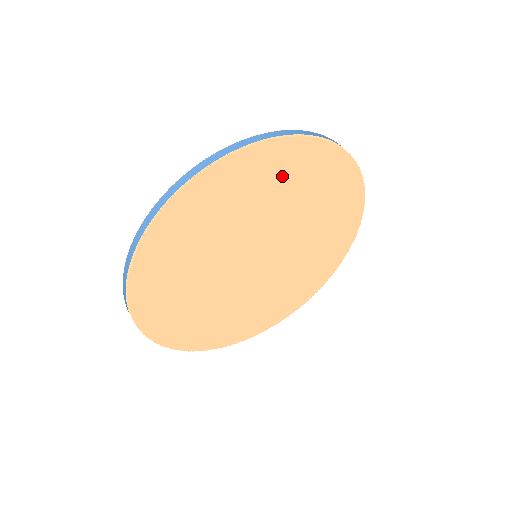
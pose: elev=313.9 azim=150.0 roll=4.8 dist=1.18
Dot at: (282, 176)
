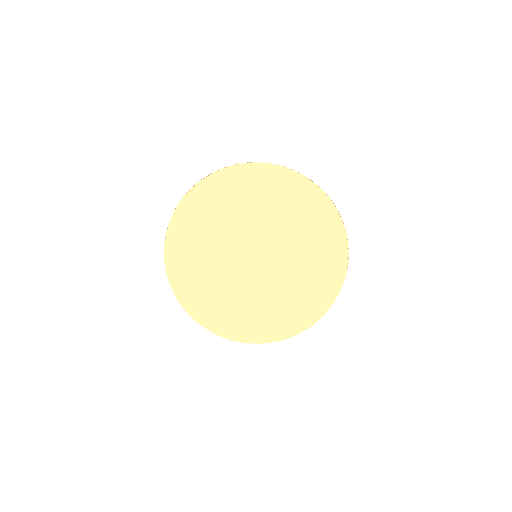
Dot at: (287, 197)
